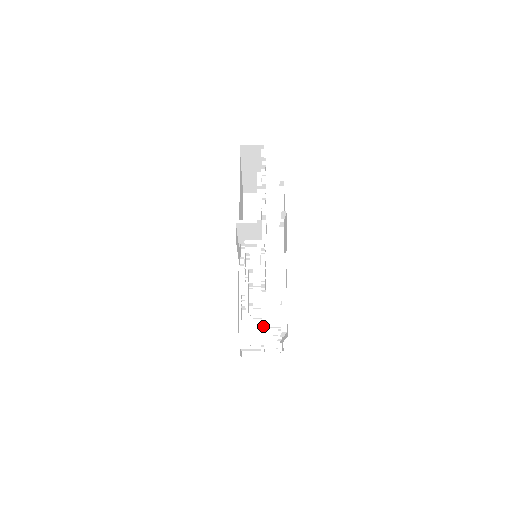
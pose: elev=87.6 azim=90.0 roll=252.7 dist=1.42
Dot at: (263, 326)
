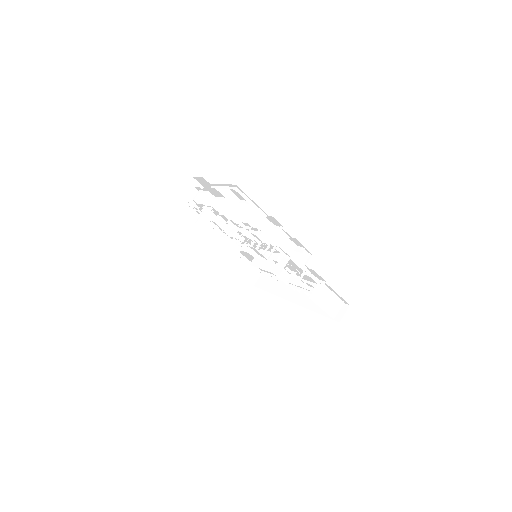
Dot at: (260, 233)
